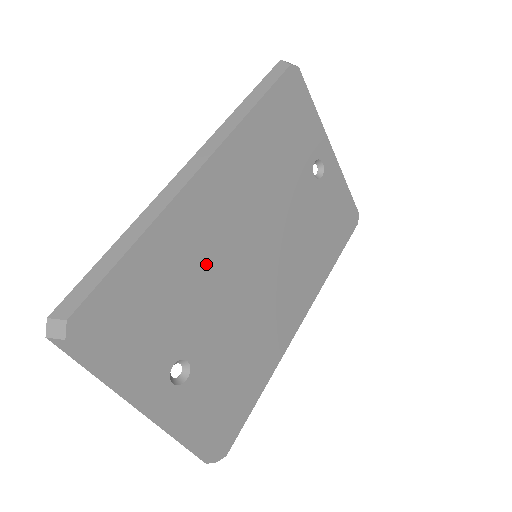
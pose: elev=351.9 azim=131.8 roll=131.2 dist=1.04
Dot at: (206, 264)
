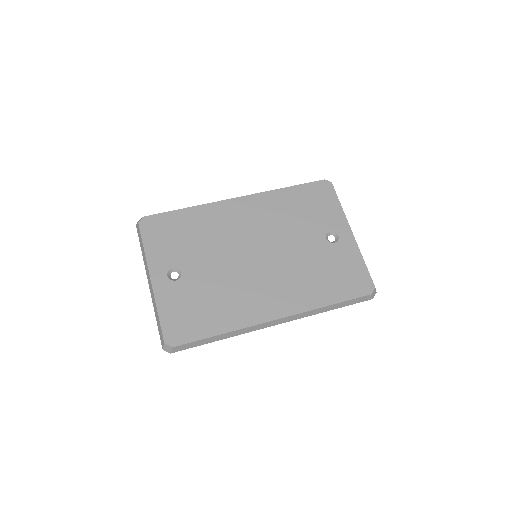
Dot at: (218, 237)
